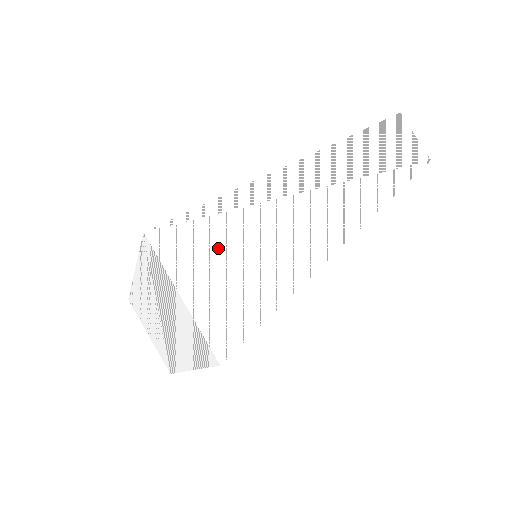
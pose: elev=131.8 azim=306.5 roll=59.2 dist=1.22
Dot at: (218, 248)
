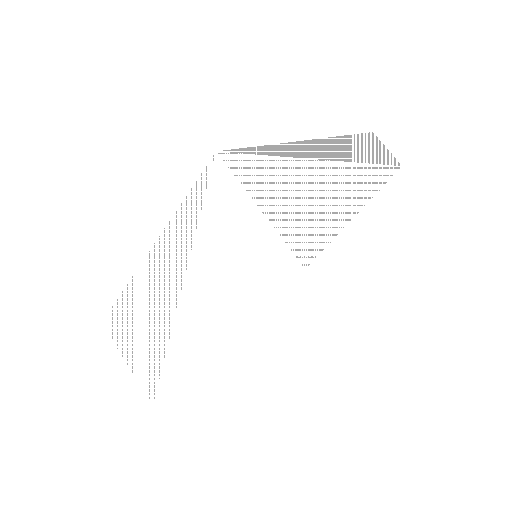
Dot at: (278, 180)
